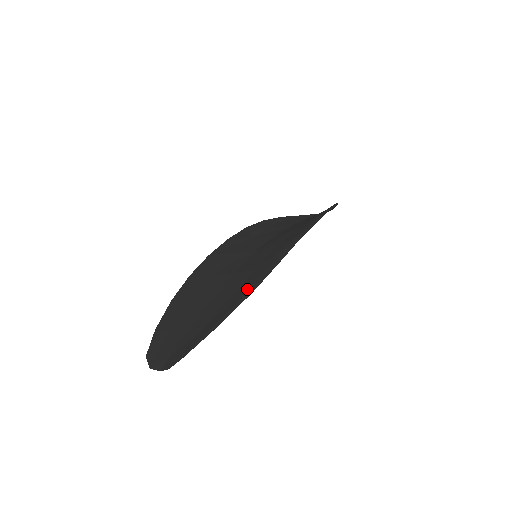
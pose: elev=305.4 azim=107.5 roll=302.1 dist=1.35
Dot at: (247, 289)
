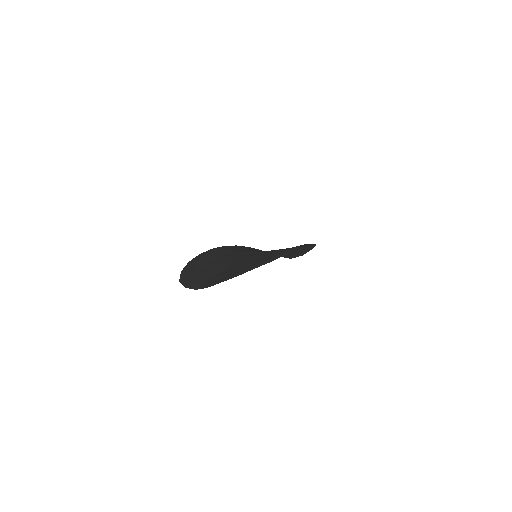
Dot at: (266, 260)
